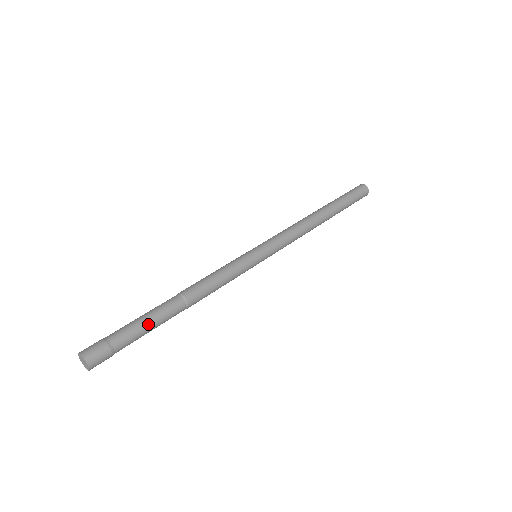
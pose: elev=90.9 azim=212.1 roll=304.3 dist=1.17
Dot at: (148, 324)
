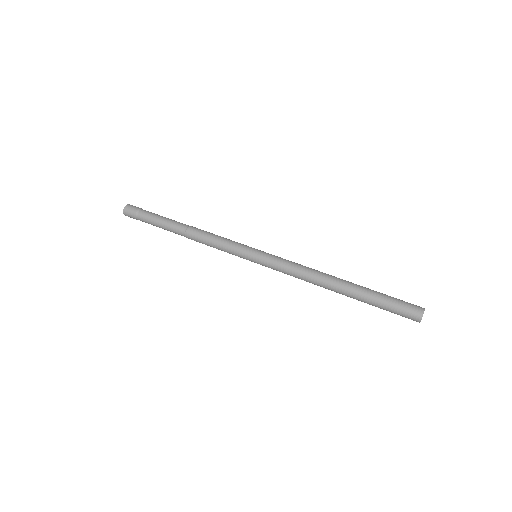
Dot at: (159, 223)
